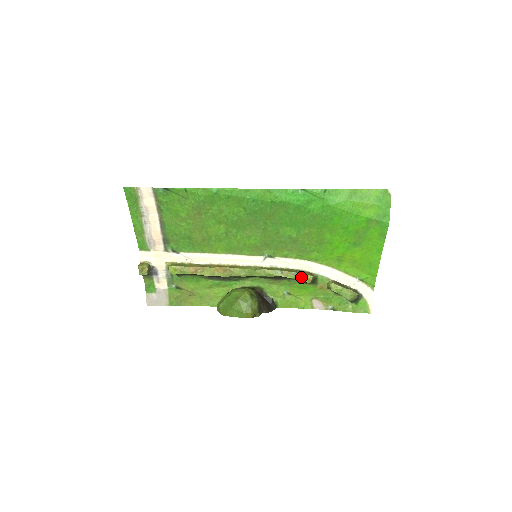
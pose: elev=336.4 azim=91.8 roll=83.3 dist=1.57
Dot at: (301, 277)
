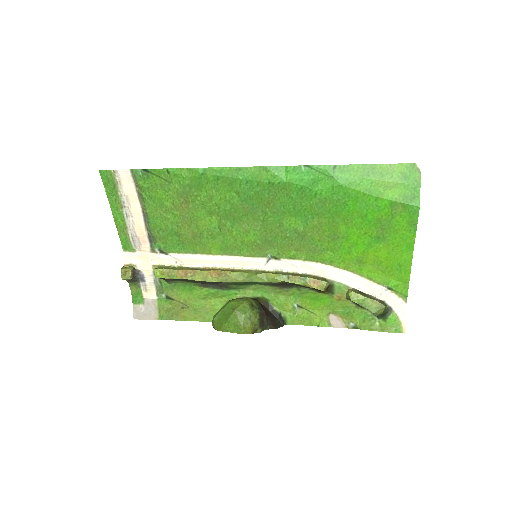
Dot at: (312, 283)
